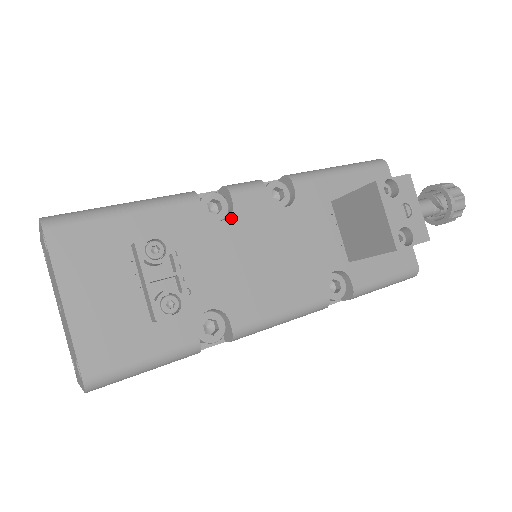
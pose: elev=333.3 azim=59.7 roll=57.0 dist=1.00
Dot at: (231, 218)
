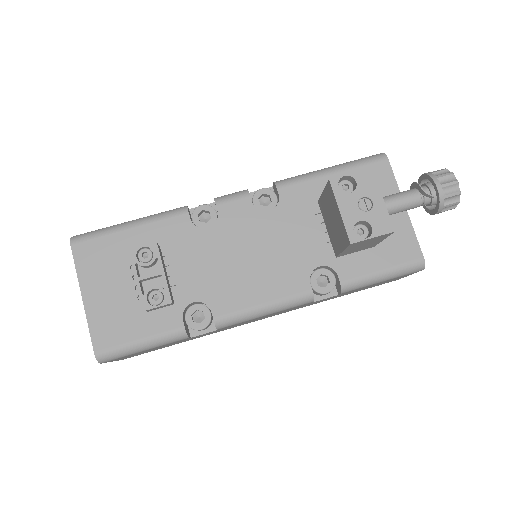
Dot at: (216, 225)
